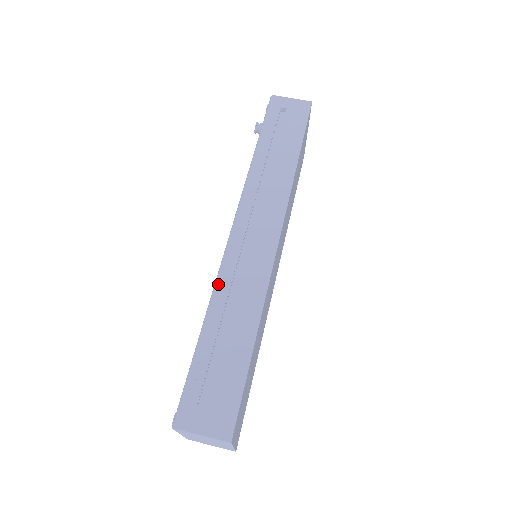
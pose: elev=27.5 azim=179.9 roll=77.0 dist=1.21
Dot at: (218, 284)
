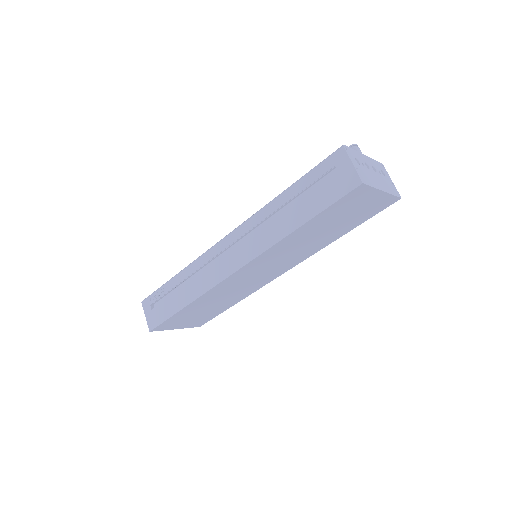
Dot at: (194, 262)
